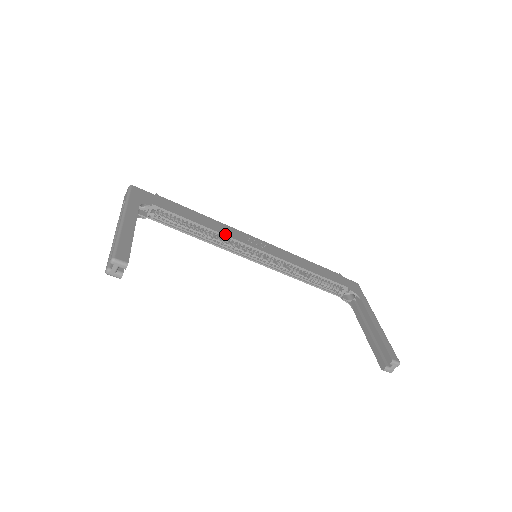
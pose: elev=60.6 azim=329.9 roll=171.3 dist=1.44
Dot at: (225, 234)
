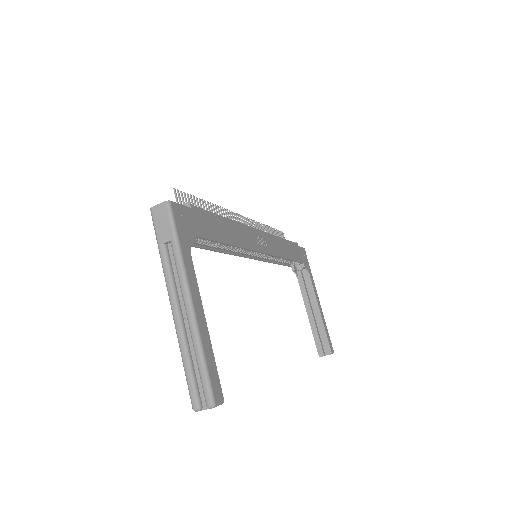
Dot at: (245, 246)
